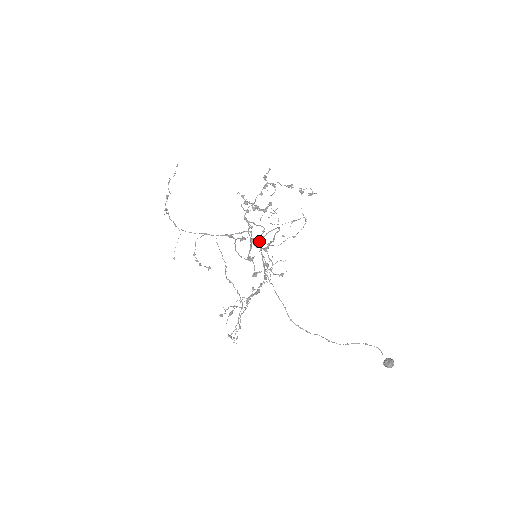
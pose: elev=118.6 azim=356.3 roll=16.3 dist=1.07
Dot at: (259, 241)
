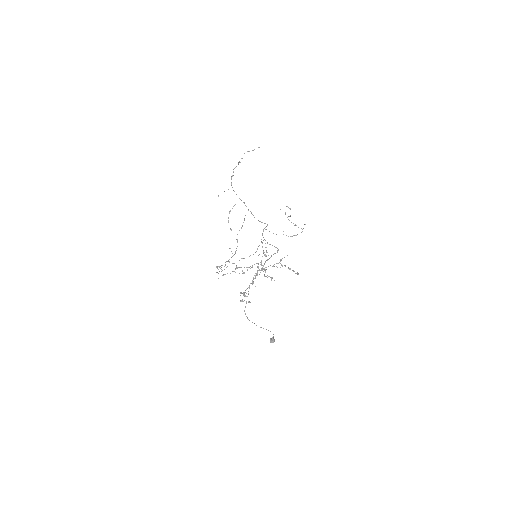
Dot at: (257, 275)
